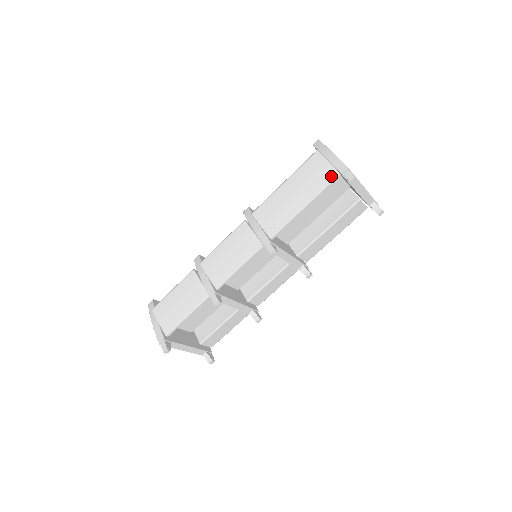
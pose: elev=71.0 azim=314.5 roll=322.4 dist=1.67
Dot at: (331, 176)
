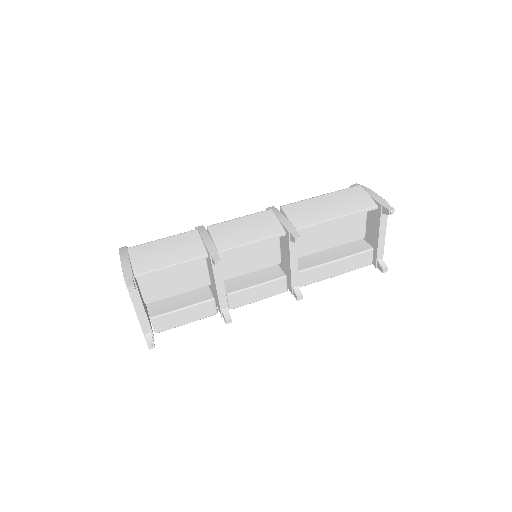
Dot at: (370, 204)
